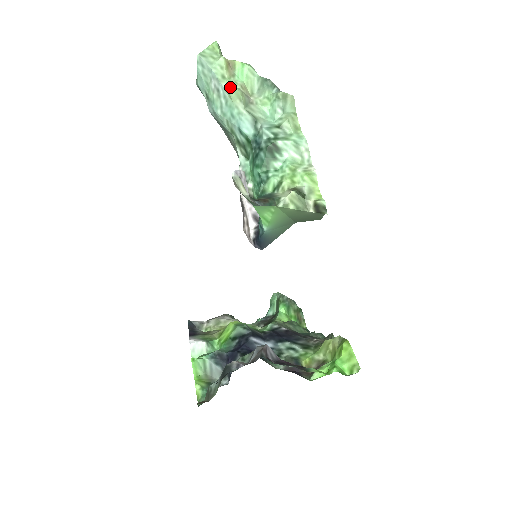
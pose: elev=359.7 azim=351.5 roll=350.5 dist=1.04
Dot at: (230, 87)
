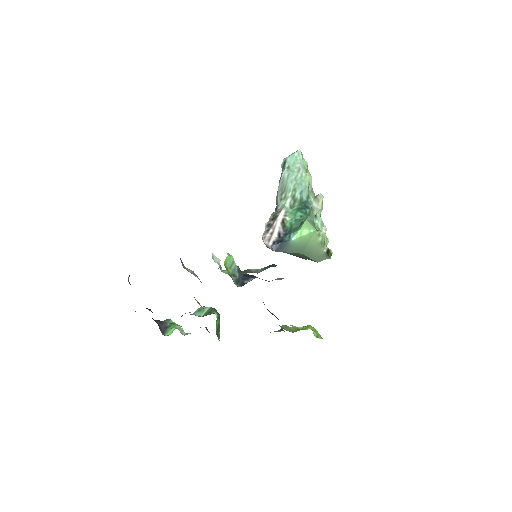
Dot at: (308, 174)
